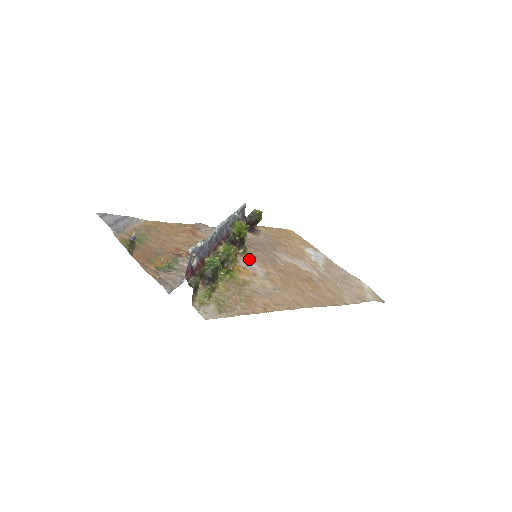
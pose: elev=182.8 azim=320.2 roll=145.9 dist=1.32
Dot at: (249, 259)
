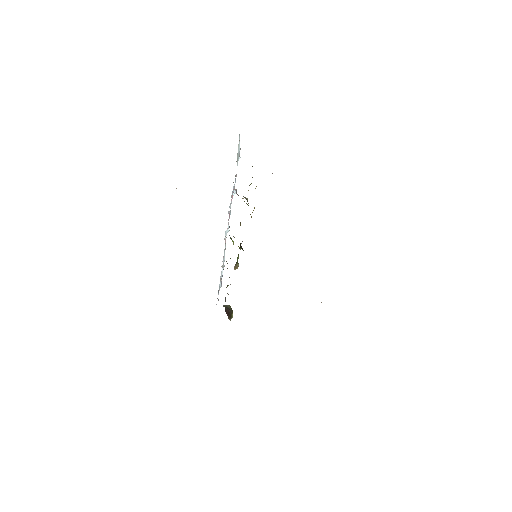
Dot at: occluded
